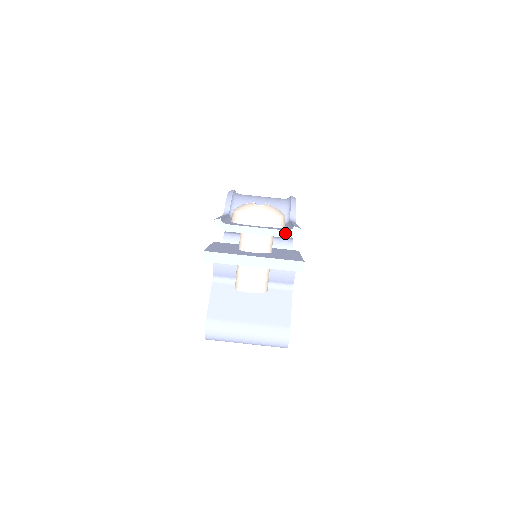
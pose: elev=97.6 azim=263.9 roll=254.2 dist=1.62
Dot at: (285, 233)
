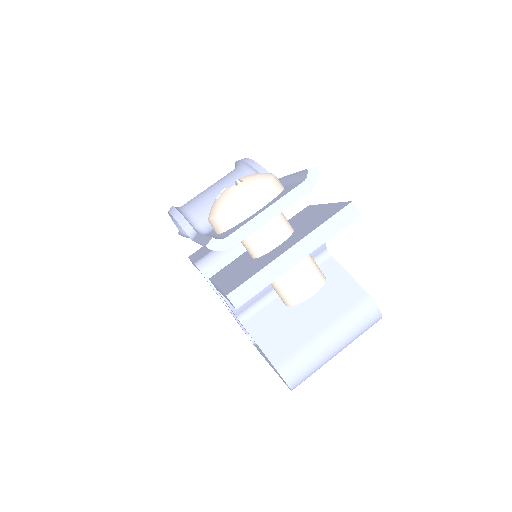
Dot at: (303, 187)
